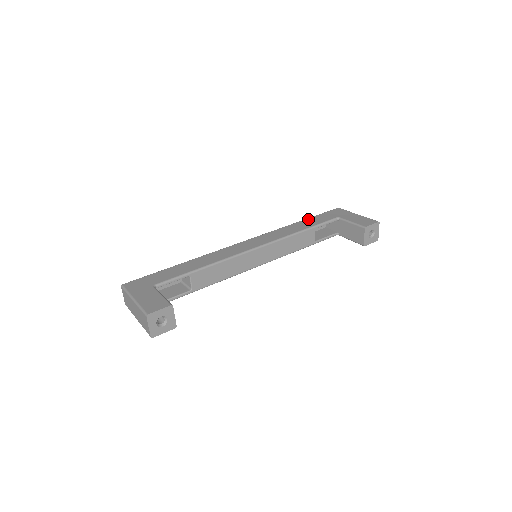
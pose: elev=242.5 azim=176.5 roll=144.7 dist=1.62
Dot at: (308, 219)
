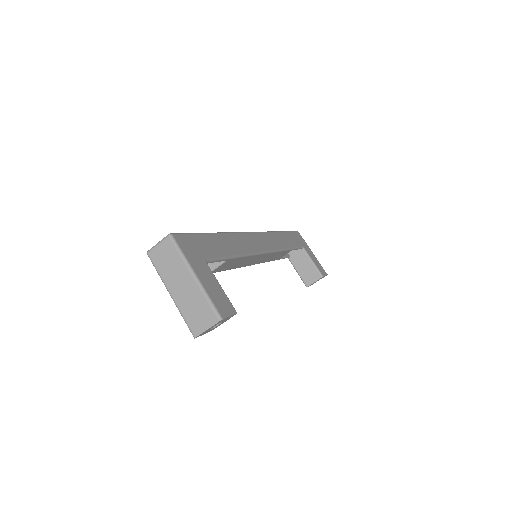
Dot at: (287, 233)
